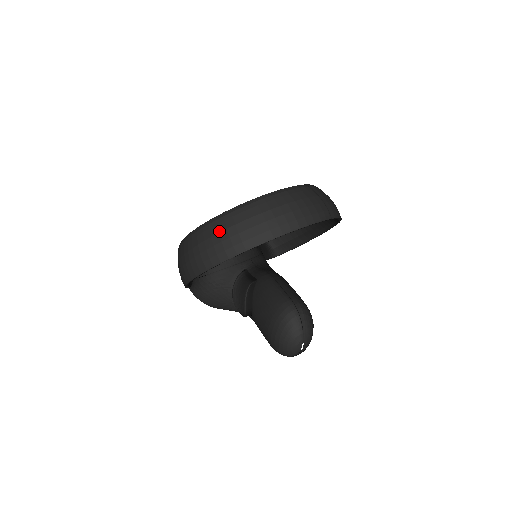
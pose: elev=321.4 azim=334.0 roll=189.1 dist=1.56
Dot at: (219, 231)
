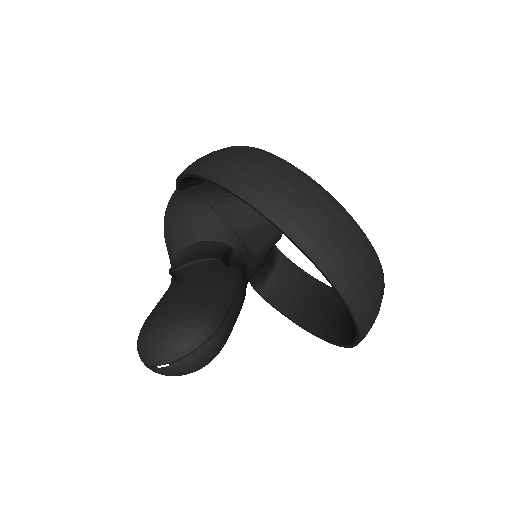
Dot at: (279, 175)
